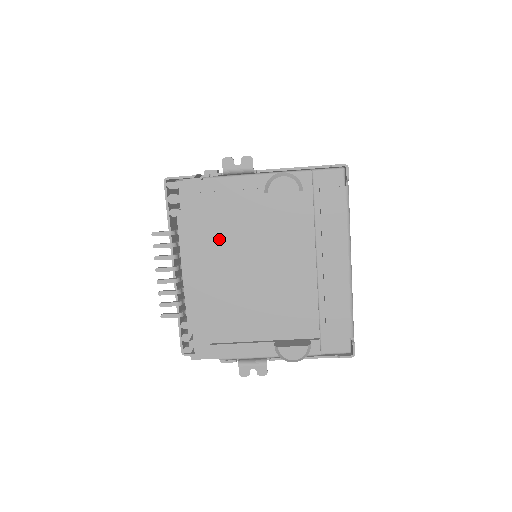
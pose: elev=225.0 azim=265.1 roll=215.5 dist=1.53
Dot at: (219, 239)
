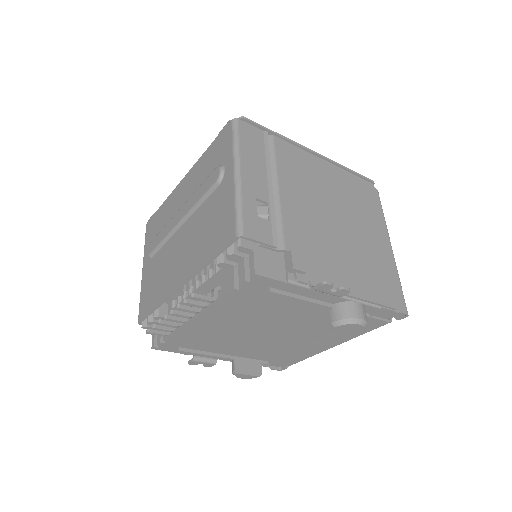
Dot at: (254, 313)
